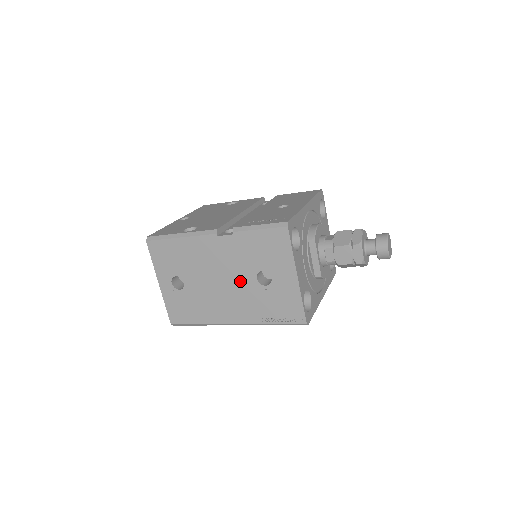
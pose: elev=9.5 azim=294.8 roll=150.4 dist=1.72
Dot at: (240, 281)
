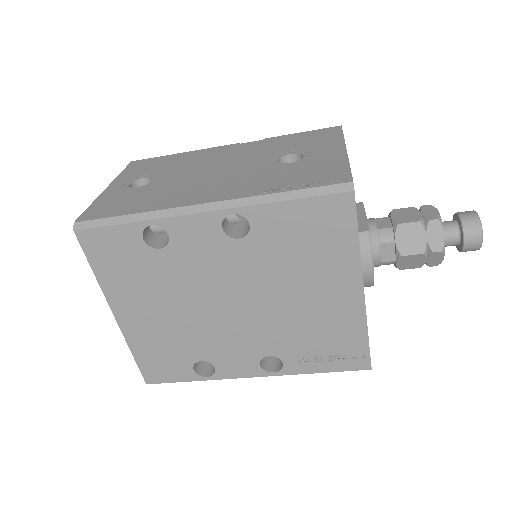
Dot at: (248, 166)
